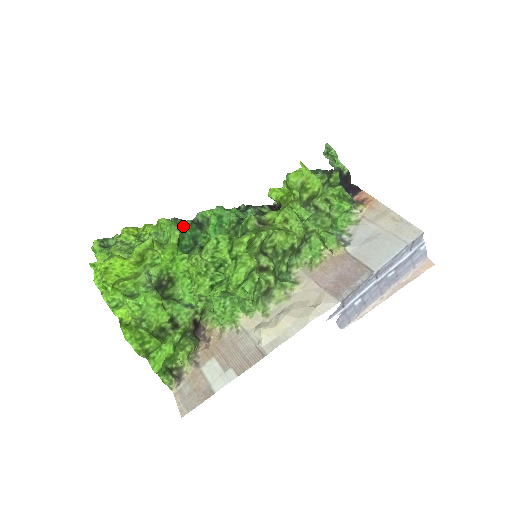
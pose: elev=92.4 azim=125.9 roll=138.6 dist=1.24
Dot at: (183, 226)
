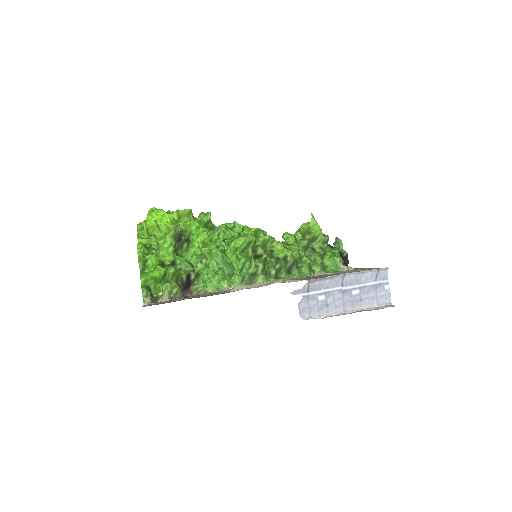
Dot at: (214, 226)
